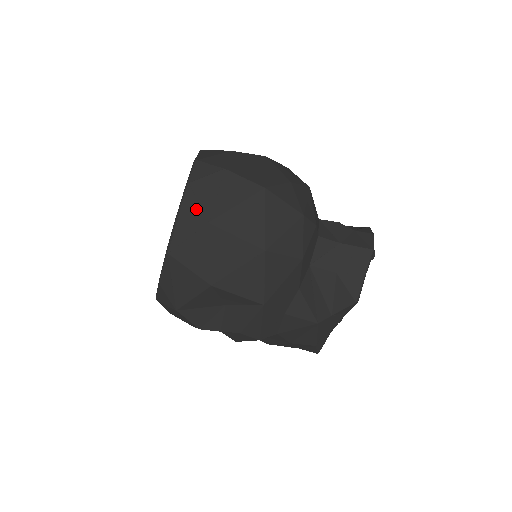
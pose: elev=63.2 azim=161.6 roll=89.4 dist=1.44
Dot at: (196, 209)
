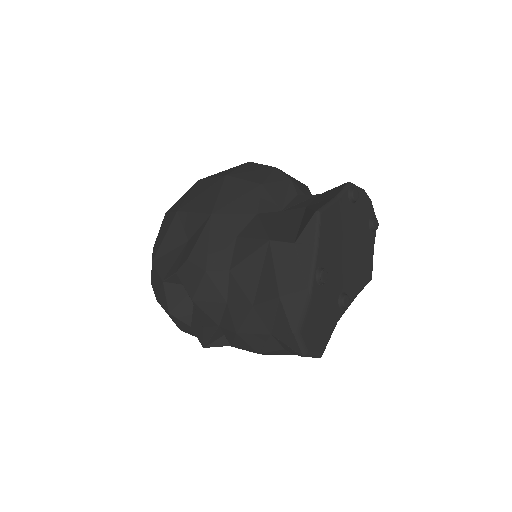
Dot at: occluded
